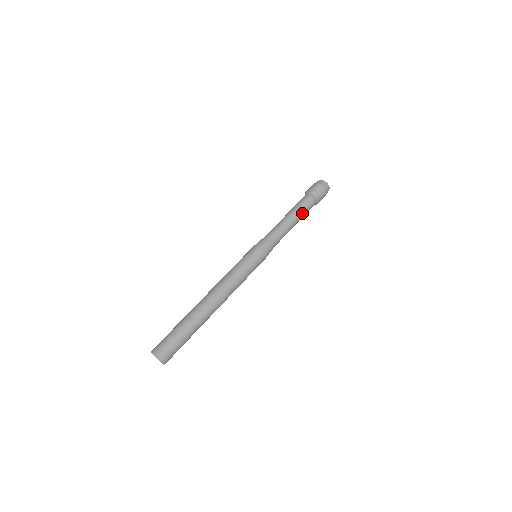
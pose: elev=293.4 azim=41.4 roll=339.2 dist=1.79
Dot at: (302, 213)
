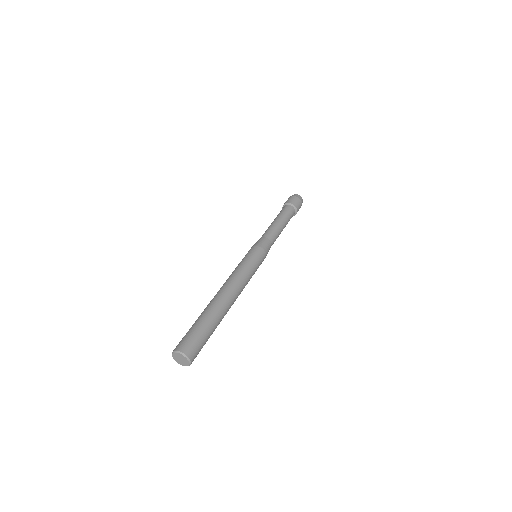
Dot at: (282, 215)
